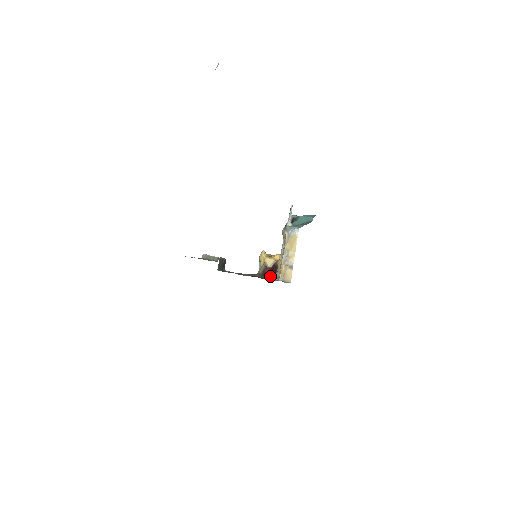
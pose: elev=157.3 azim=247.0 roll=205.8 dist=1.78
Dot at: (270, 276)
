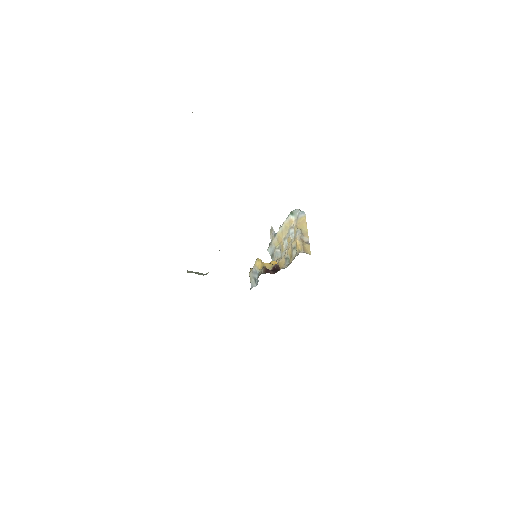
Dot at: occluded
